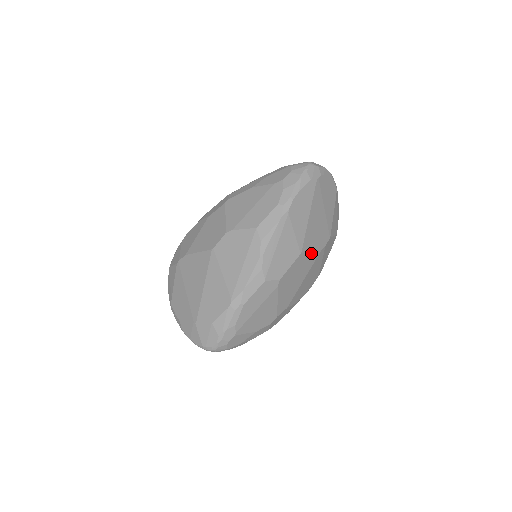
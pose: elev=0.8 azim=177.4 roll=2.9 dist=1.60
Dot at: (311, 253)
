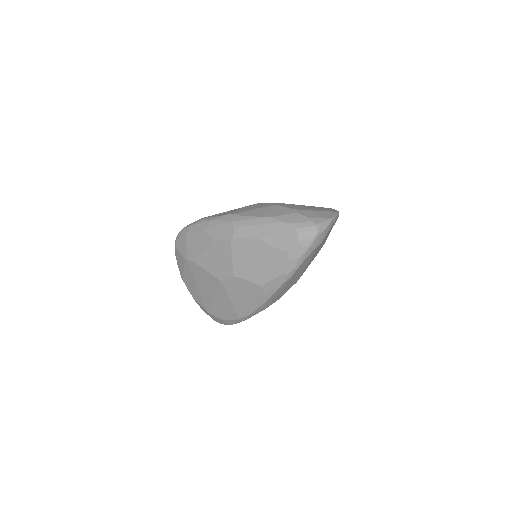
Dot at: (305, 270)
